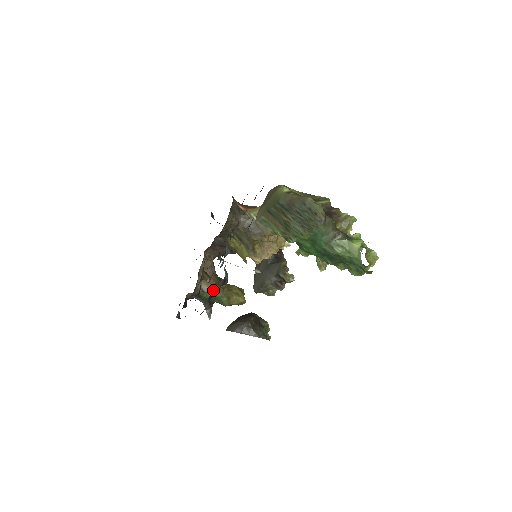
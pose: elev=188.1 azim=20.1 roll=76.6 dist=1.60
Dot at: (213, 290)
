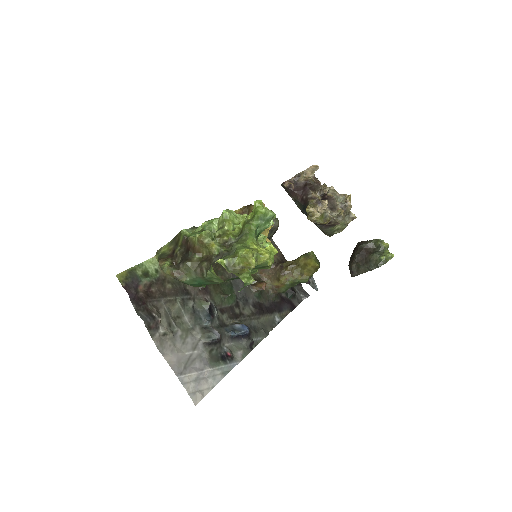
Dot at: (229, 336)
